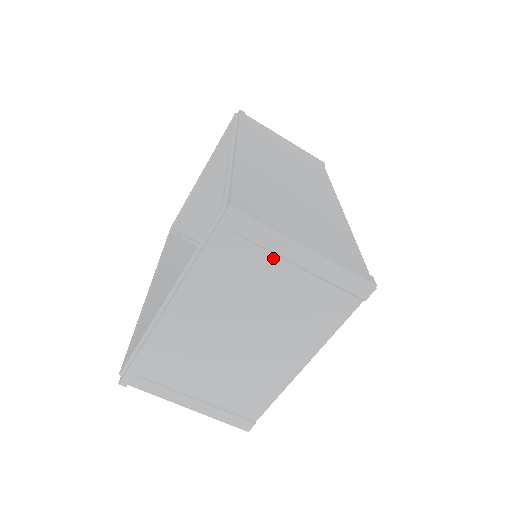
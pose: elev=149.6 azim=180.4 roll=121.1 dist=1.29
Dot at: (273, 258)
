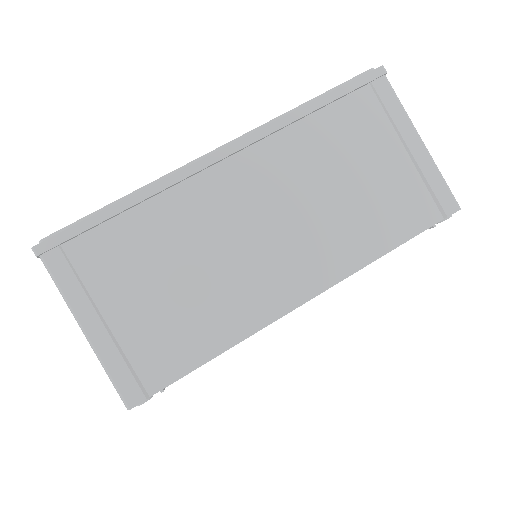
Dot at: occluded
